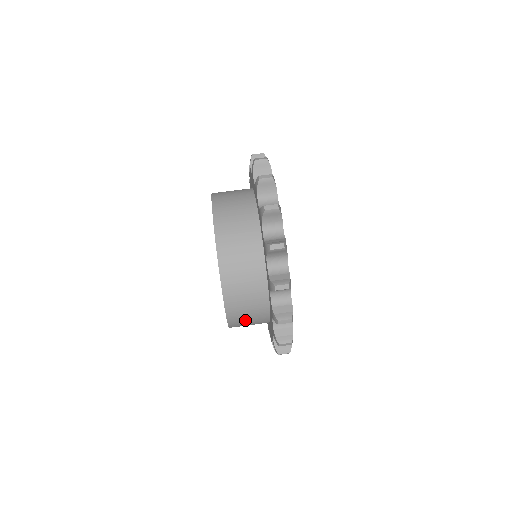
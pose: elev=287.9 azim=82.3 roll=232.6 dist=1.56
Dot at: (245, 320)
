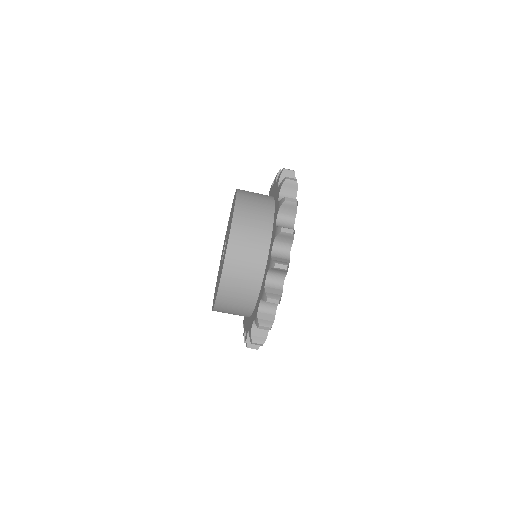
Dot at: occluded
